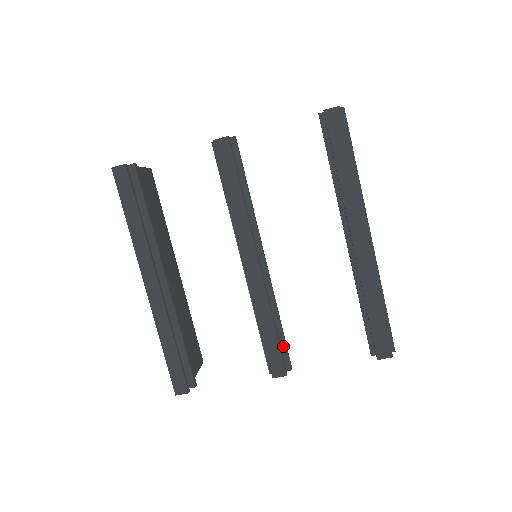
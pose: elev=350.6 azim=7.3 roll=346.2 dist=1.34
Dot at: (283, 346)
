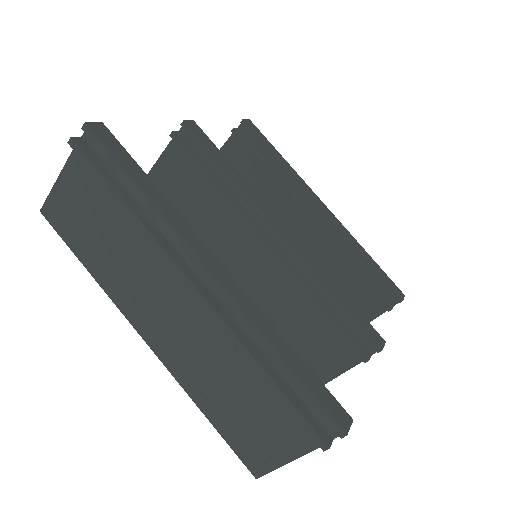
Dot at: occluded
